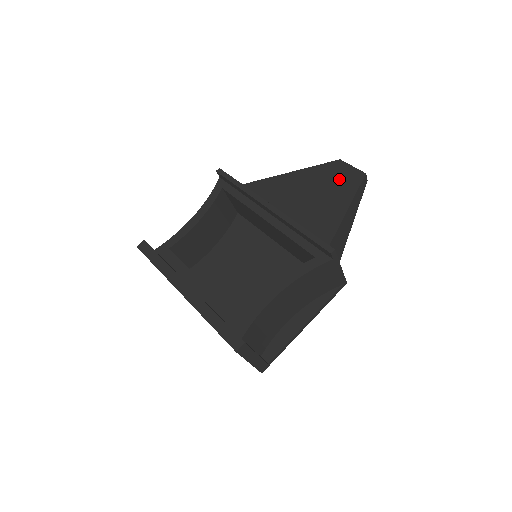
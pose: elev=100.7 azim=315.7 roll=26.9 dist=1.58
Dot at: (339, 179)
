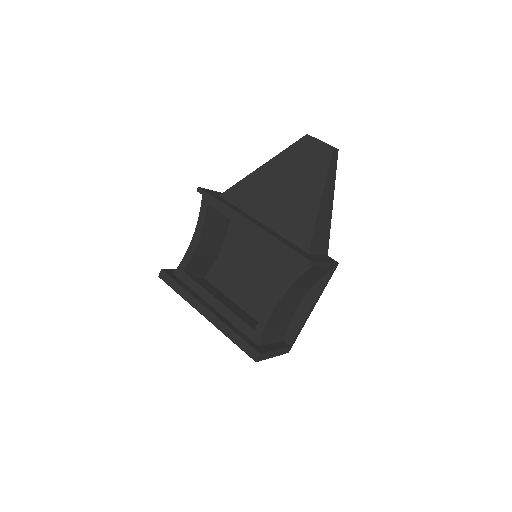
Dot at: (309, 162)
